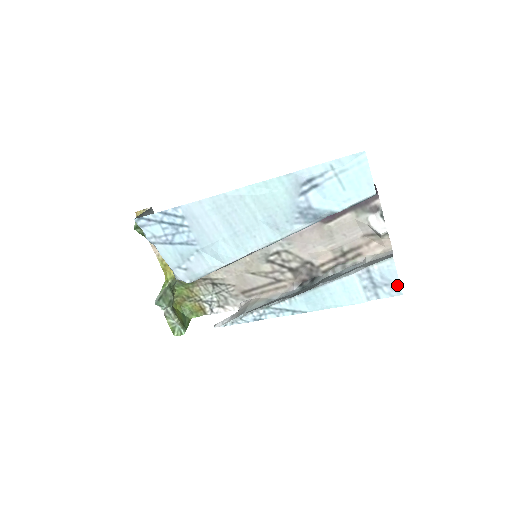
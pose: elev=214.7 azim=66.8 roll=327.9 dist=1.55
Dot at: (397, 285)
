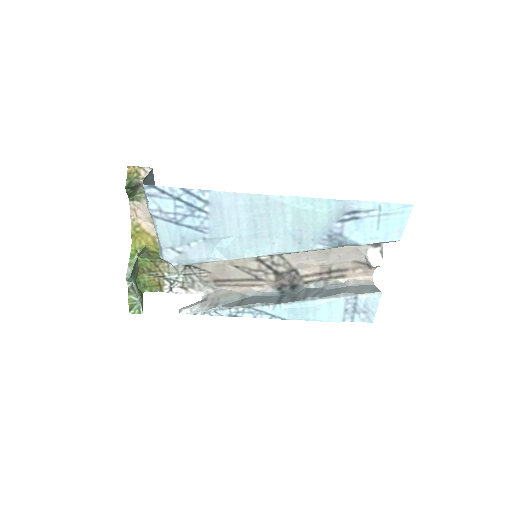
Dot at: (373, 314)
